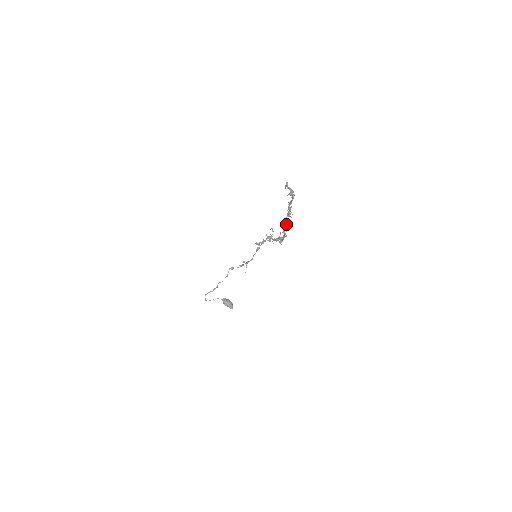
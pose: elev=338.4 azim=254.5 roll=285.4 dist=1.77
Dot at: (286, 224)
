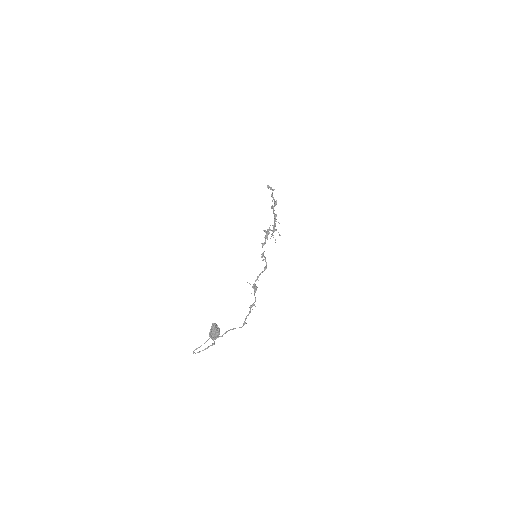
Dot at: (272, 207)
